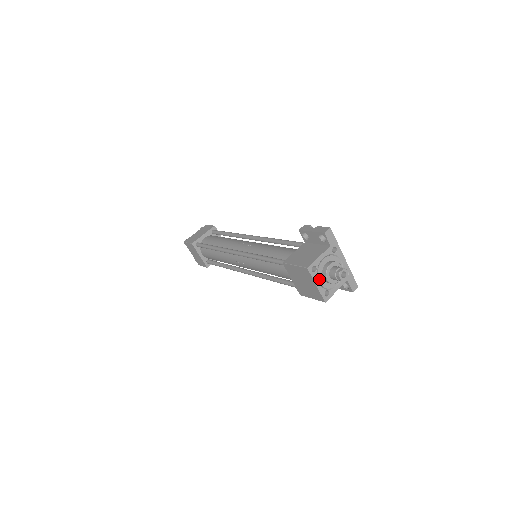
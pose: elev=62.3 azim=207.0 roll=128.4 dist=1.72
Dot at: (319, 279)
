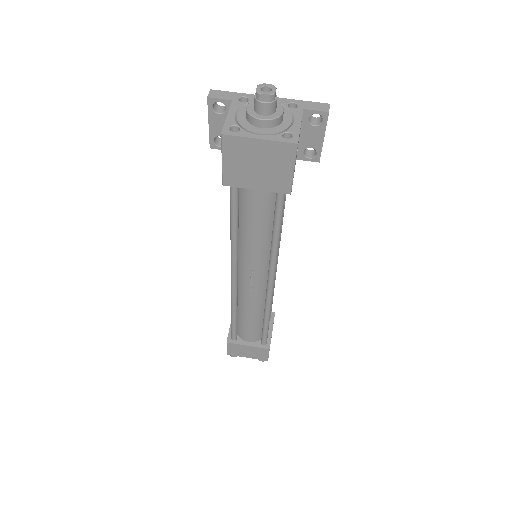
Dot at: (255, 132)
